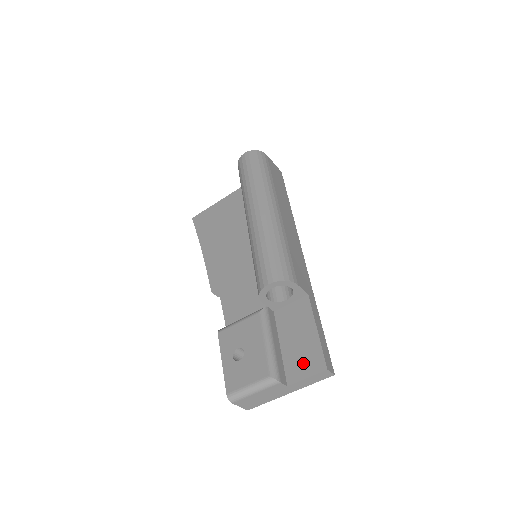
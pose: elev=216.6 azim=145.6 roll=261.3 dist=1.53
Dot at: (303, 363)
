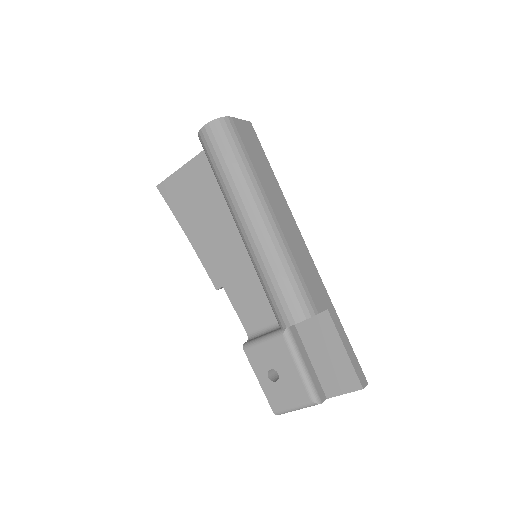
Dot at: (338, 380)
